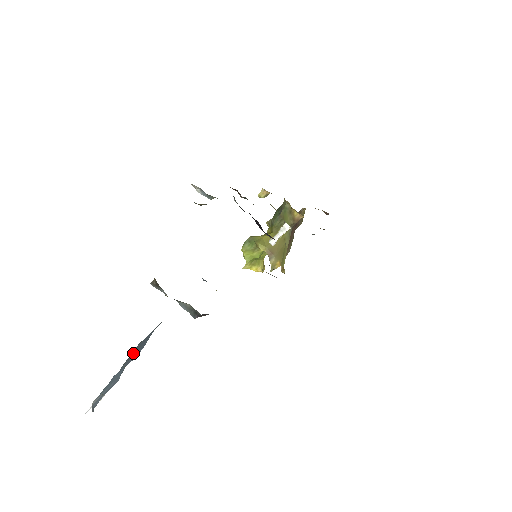
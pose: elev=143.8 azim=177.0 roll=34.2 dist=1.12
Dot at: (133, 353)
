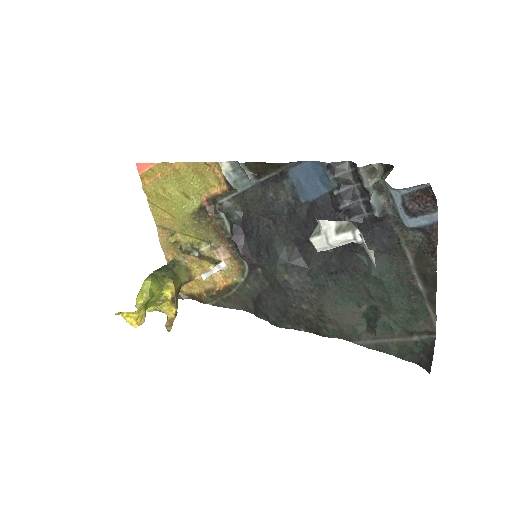
Dot at: occluded
